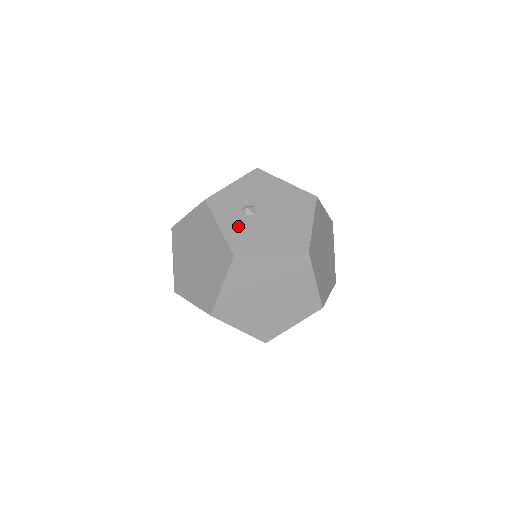
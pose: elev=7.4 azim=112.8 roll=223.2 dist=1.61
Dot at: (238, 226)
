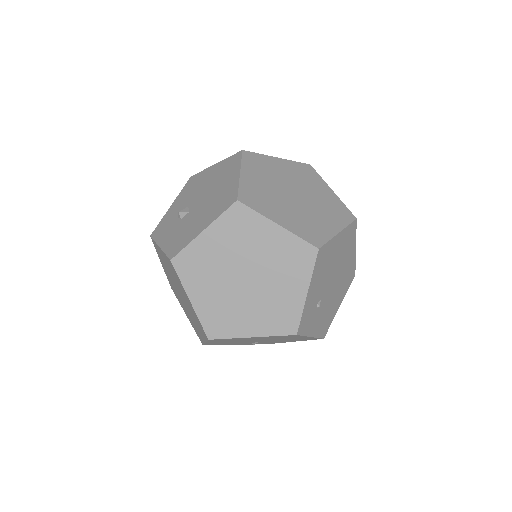
Dot at: (174, 233)
